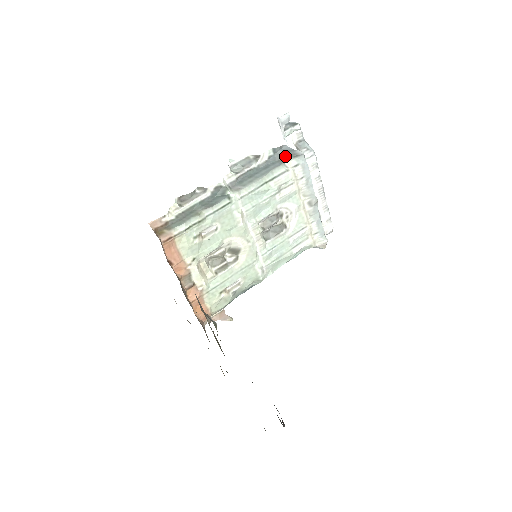
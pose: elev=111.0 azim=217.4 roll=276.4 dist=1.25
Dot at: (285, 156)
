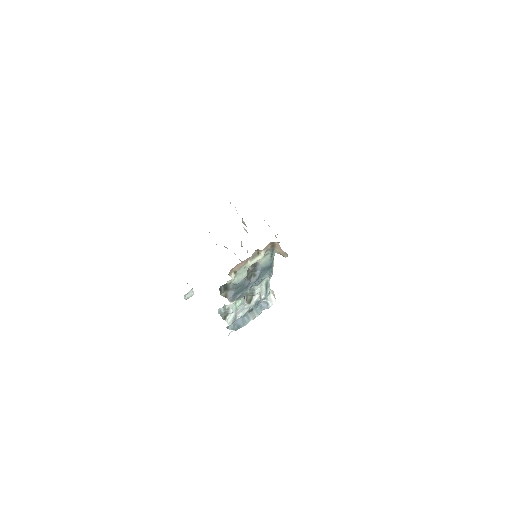
Dot at: occluded
